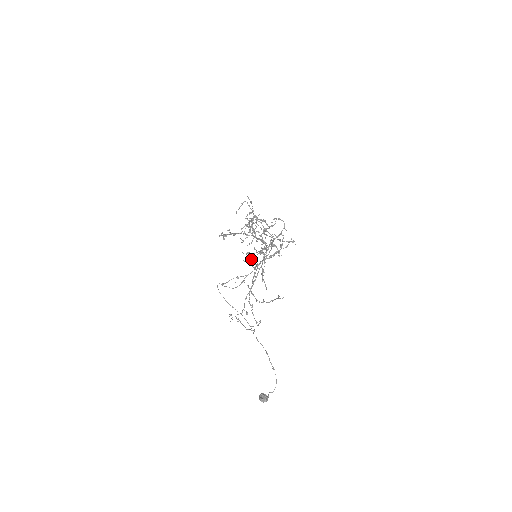
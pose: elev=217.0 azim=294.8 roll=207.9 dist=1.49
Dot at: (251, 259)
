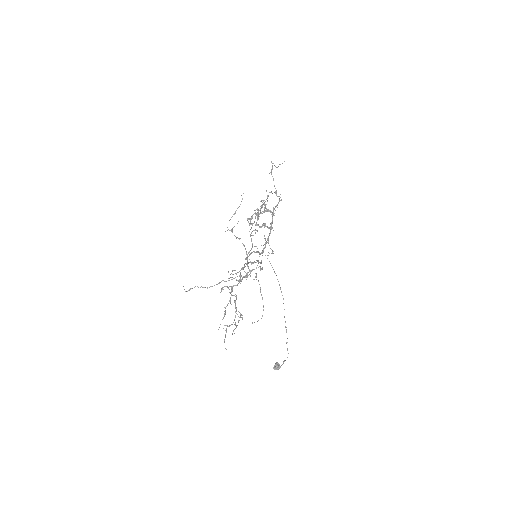
Dot at: occluded
